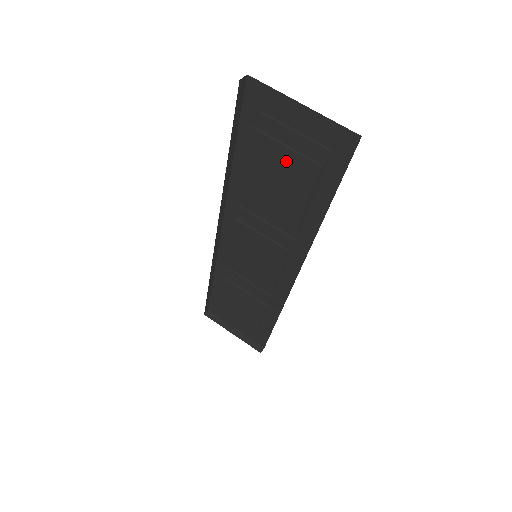
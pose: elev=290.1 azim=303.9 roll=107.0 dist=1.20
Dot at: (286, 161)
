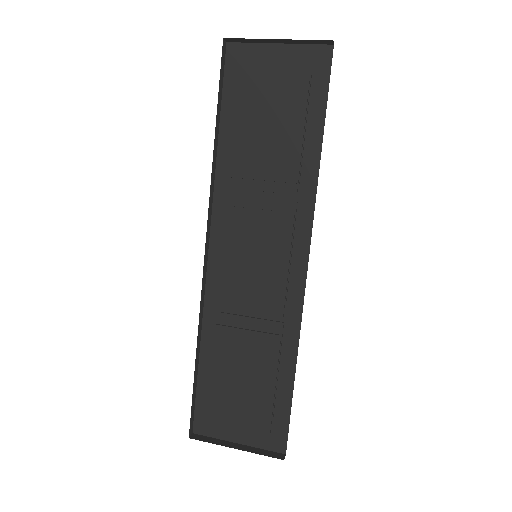
Dot at: (273, 106)
